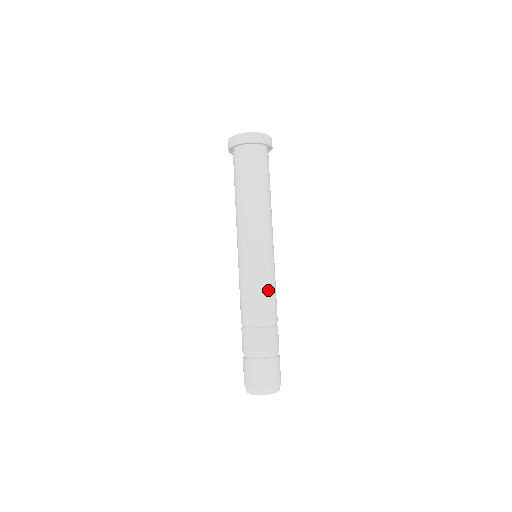
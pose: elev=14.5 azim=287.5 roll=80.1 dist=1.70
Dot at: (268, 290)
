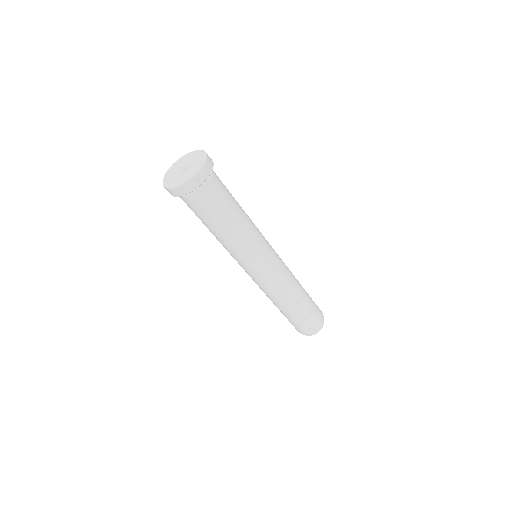
Dot at: (274, 289)
